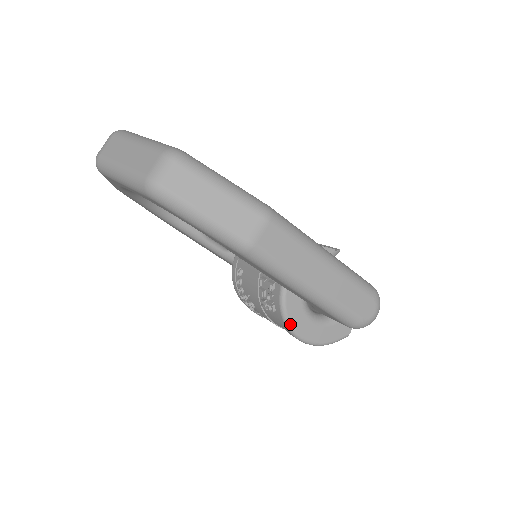
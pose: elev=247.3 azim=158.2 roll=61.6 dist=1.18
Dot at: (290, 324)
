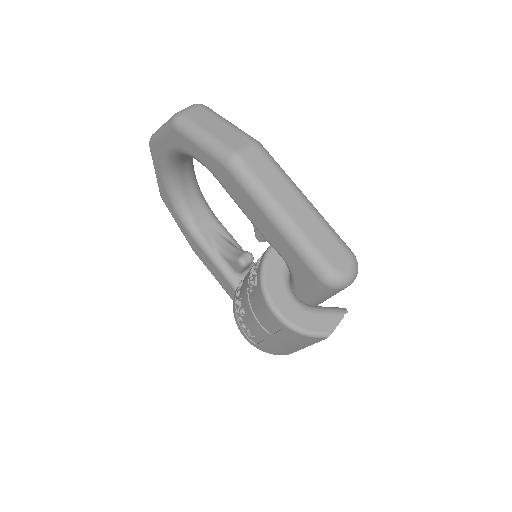
Dot at: (266, 289)
